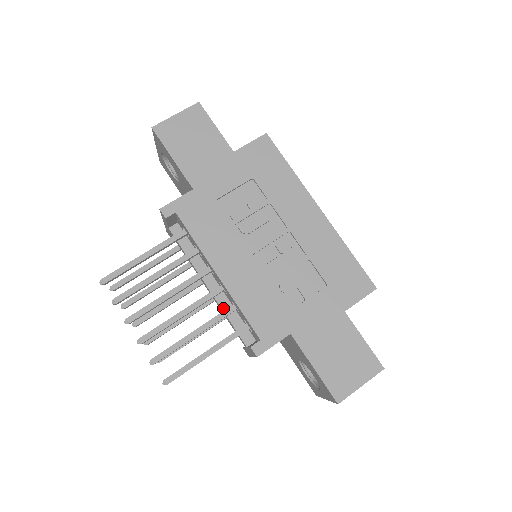
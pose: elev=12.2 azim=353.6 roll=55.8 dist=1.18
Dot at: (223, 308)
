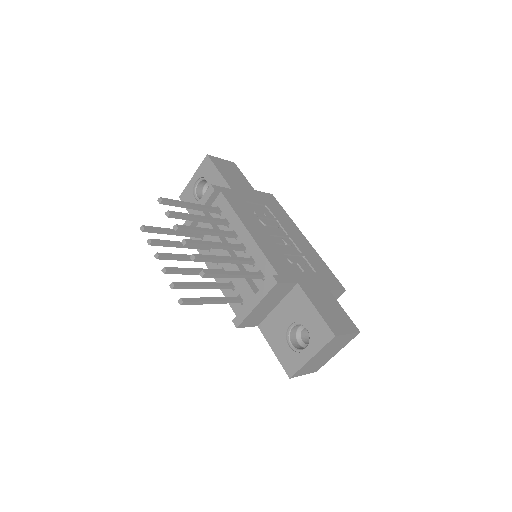
Dot at: (238, 265)
